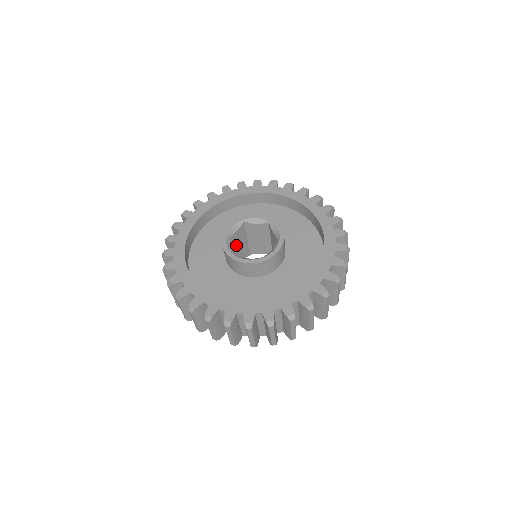
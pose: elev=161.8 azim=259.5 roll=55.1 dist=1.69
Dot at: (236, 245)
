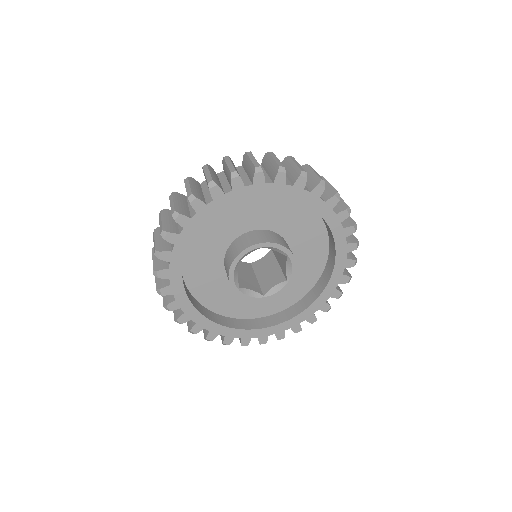
Dot at: occluded
